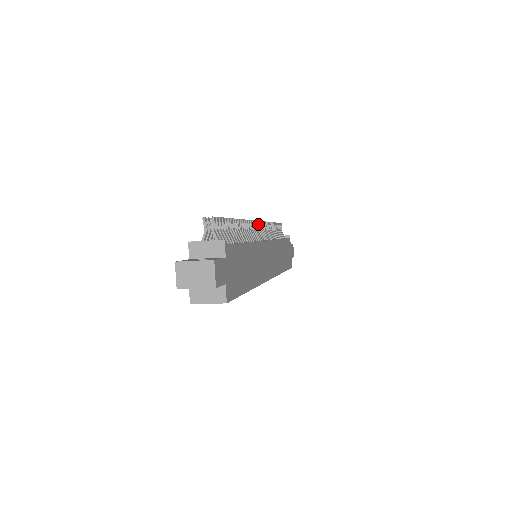
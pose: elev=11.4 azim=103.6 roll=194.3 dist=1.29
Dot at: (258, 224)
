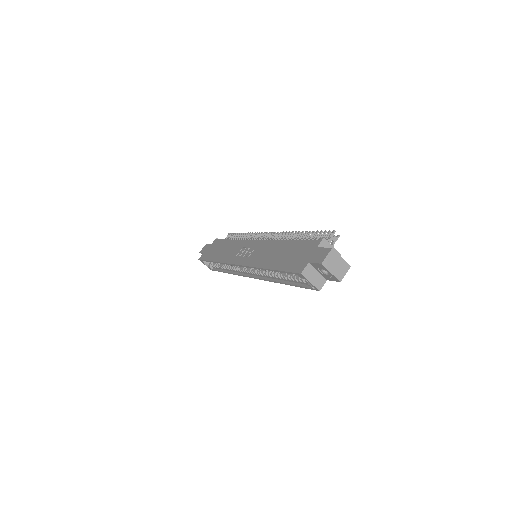
Dot at: occluded
